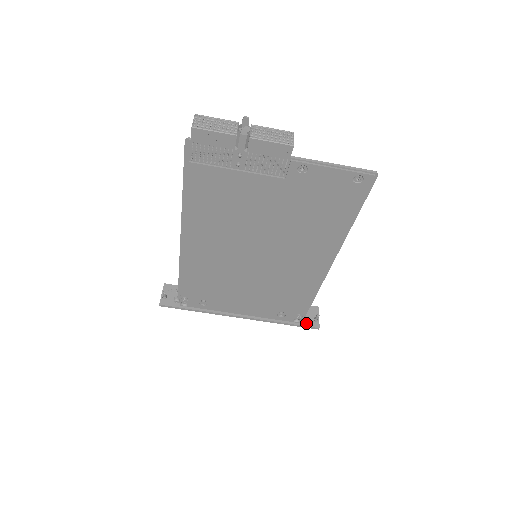
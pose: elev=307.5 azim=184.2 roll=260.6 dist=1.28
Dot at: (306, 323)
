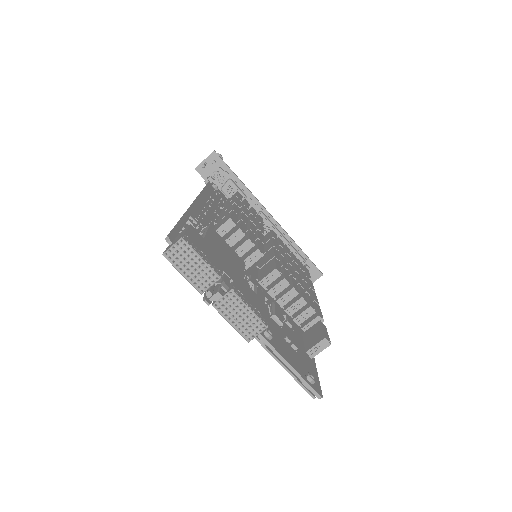
Dot at: occluded
